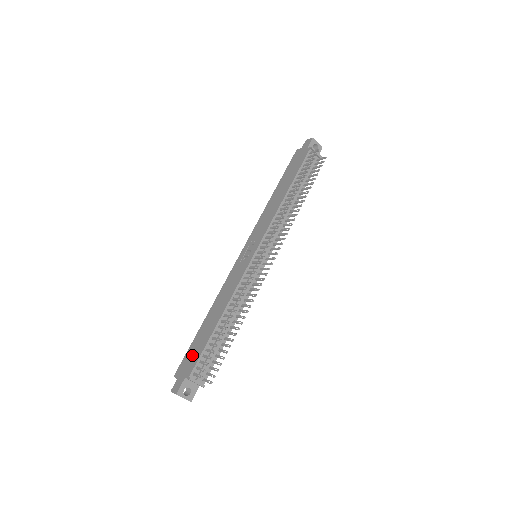
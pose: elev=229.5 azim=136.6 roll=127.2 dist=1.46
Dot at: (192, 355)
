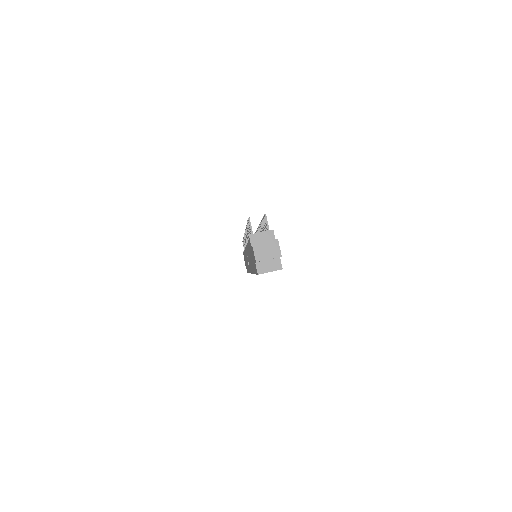
Dot at: (252, 258)
